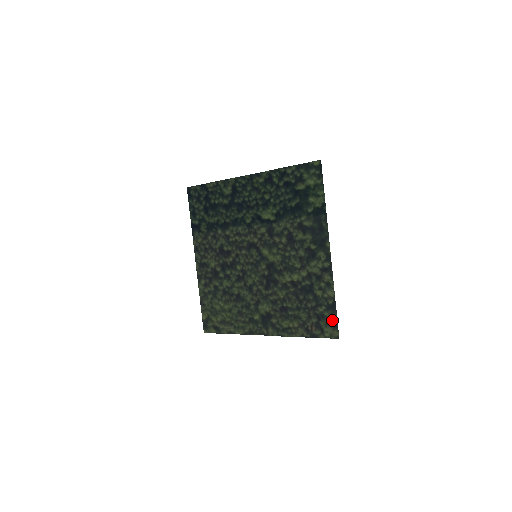
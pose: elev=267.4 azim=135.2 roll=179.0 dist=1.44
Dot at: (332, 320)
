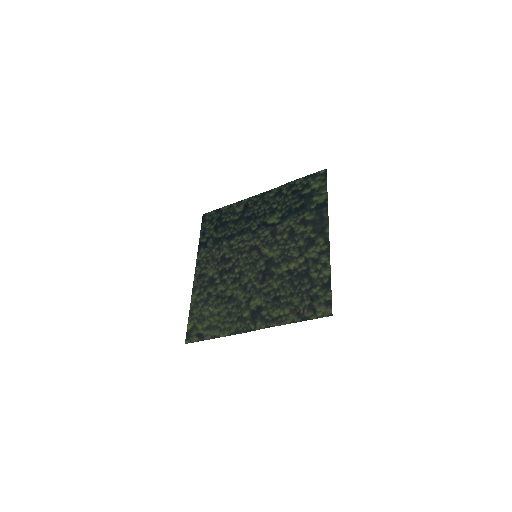
Dot at: (326, 298)
